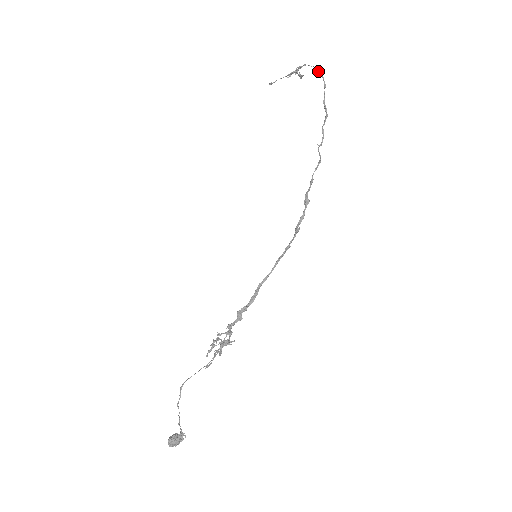
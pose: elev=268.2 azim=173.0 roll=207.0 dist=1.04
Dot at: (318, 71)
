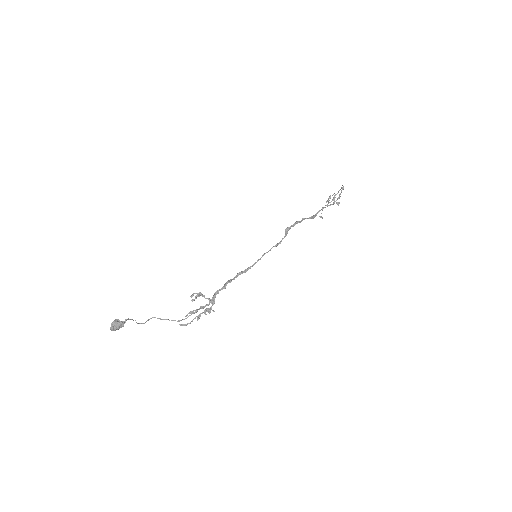
Dot at: occluded
